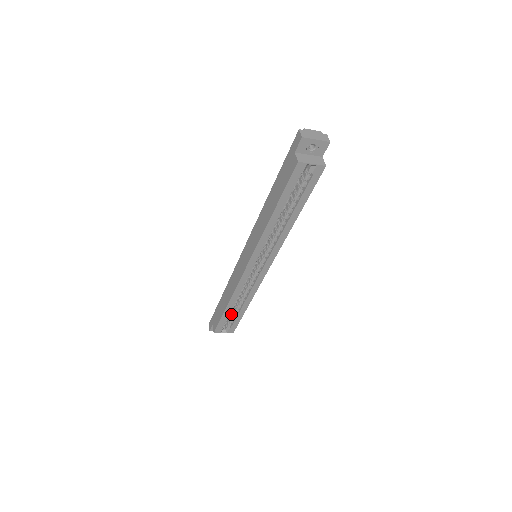
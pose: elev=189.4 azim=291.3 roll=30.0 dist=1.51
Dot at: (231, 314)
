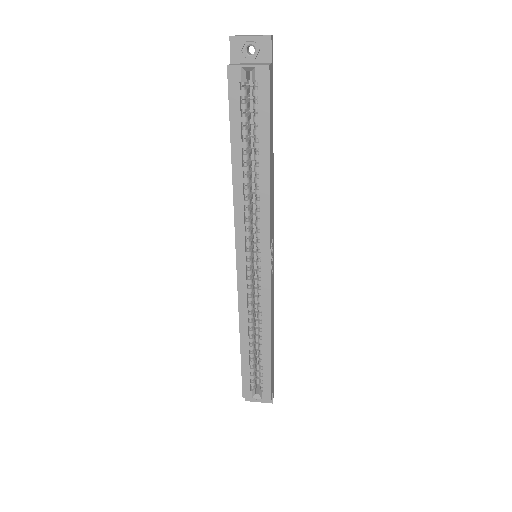
Dot at: occluded
